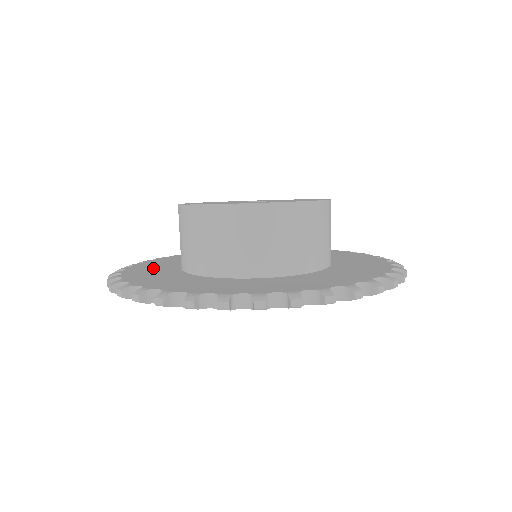
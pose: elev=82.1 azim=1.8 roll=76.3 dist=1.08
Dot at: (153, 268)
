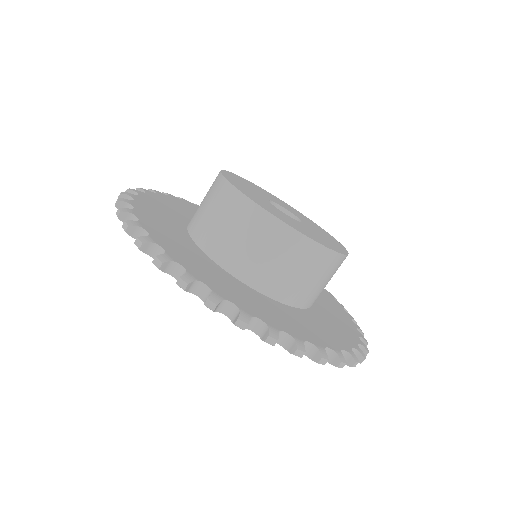
Dot at: (185, 251)
